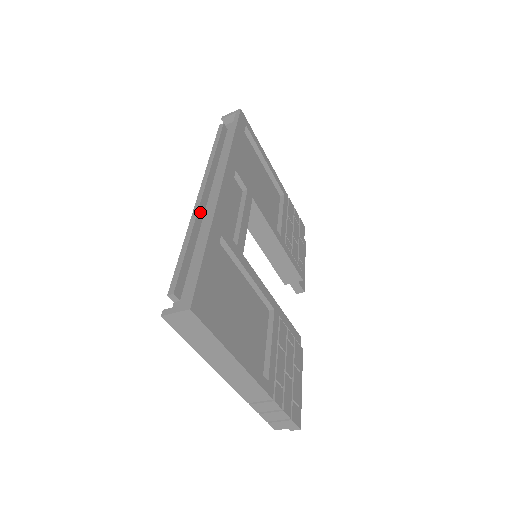
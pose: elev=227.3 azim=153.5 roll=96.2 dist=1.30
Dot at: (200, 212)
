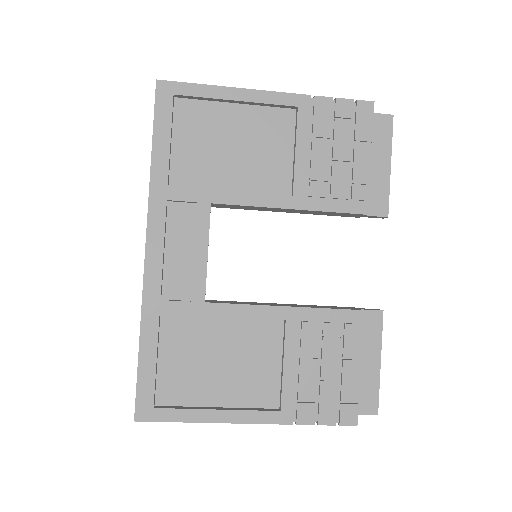
Dot at: occluded
